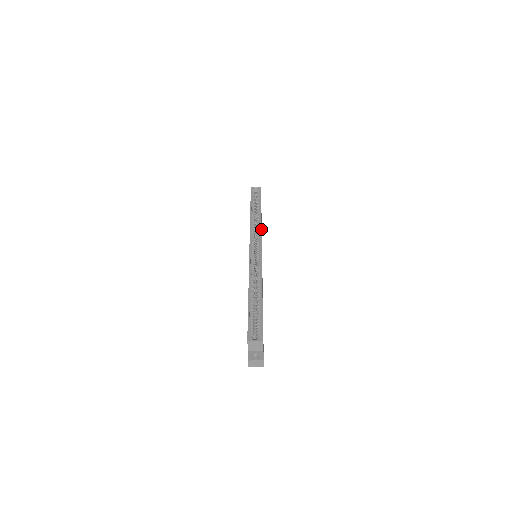
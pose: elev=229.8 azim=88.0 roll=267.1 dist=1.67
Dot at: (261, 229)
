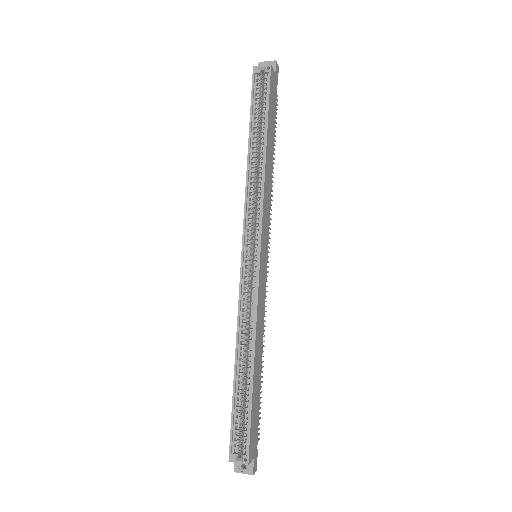
Dot at: (262, 205)
